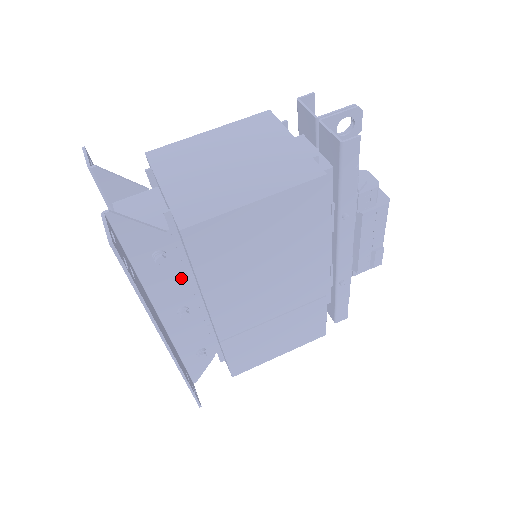
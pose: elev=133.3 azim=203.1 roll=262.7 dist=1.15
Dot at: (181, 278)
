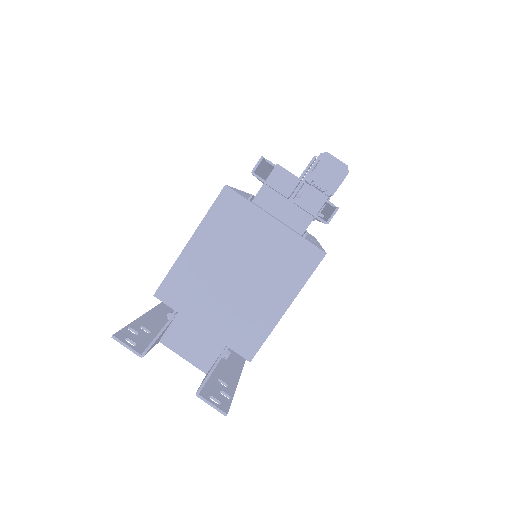
Dot at: occluded
